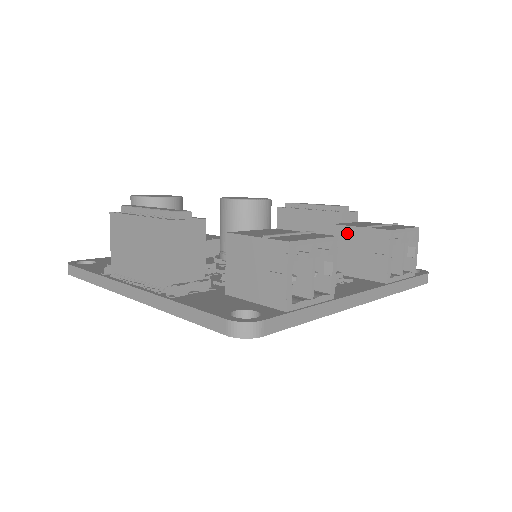
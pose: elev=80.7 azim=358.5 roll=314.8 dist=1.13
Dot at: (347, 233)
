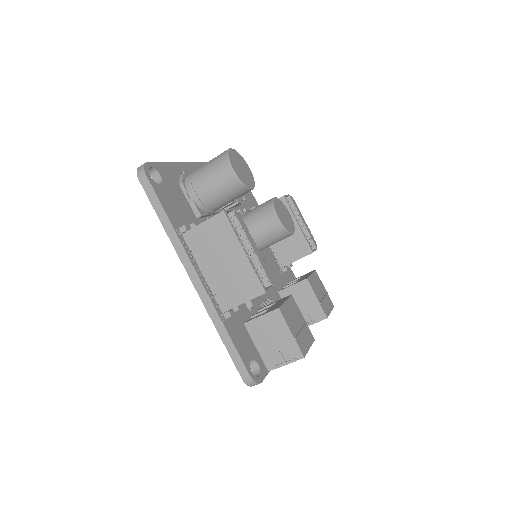
Dot at: (309, 292)
